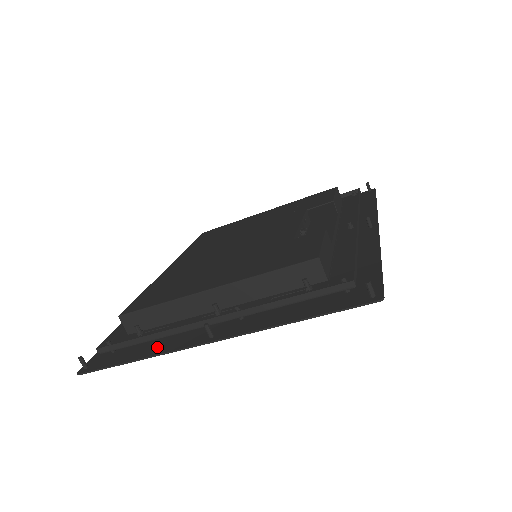
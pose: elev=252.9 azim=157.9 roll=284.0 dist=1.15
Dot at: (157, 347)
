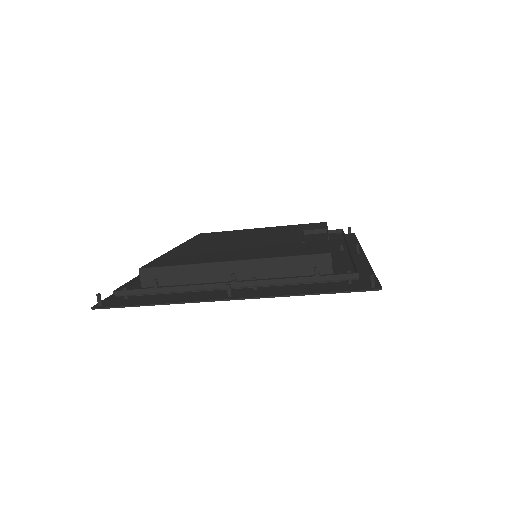
Dot at: (175, 298)
